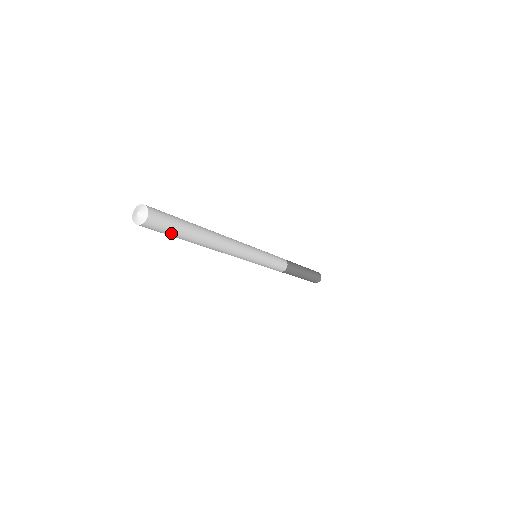
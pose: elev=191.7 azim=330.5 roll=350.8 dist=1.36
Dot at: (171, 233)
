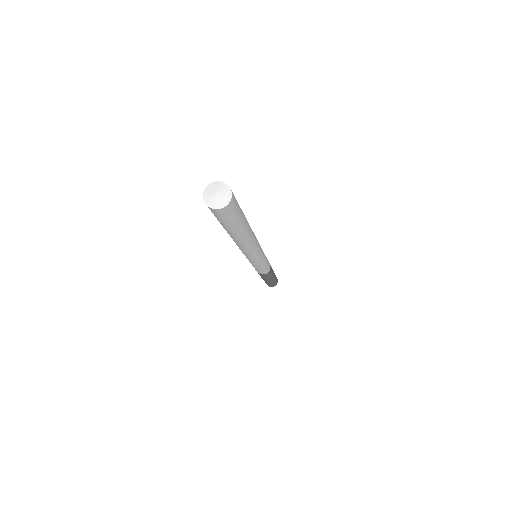
Dot at: (234, 222)
